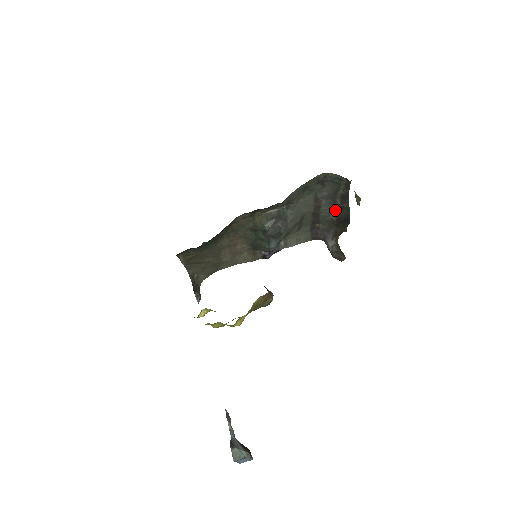
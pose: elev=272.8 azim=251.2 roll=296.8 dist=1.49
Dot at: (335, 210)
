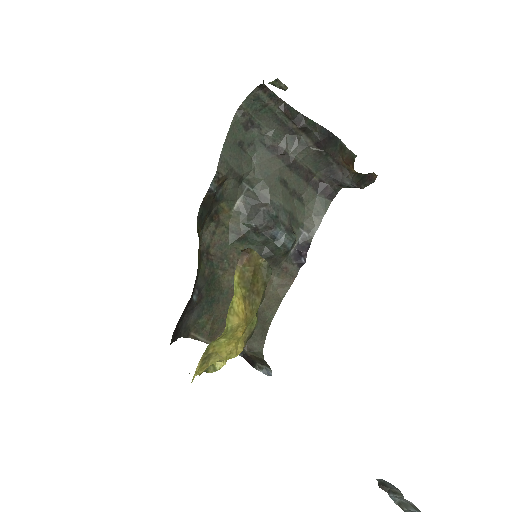
Dot at: (304, 140)
